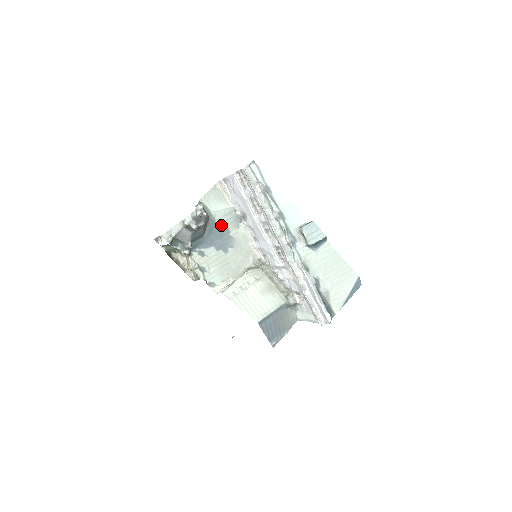
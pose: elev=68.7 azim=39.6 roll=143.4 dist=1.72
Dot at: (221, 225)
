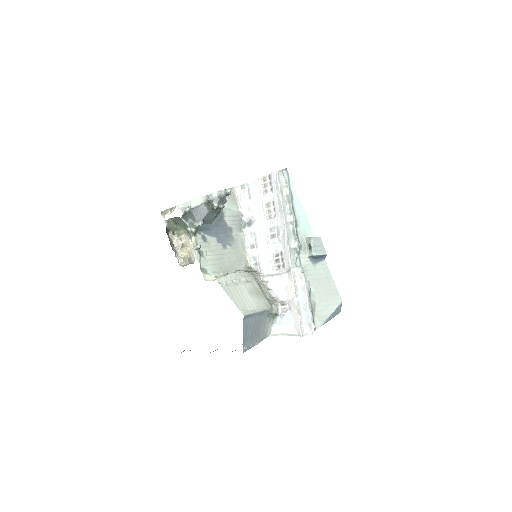
Dot at: (227, 222)
